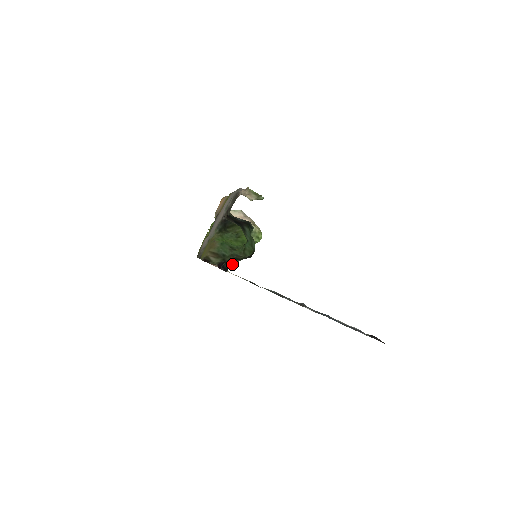
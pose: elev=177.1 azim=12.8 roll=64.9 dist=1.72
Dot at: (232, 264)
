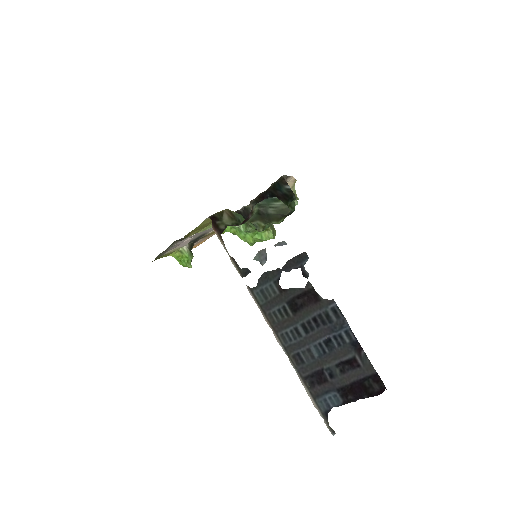
Dot at: (277, 198)
